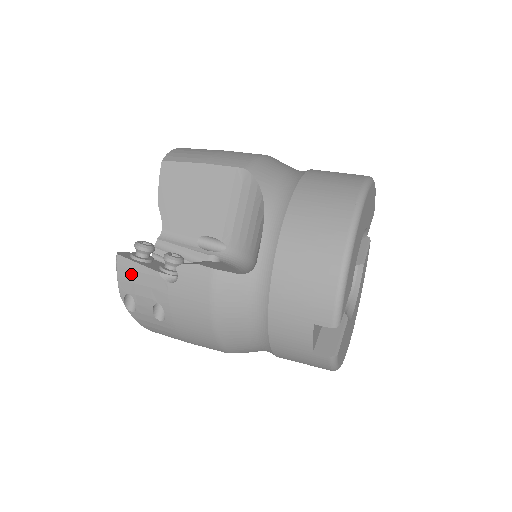
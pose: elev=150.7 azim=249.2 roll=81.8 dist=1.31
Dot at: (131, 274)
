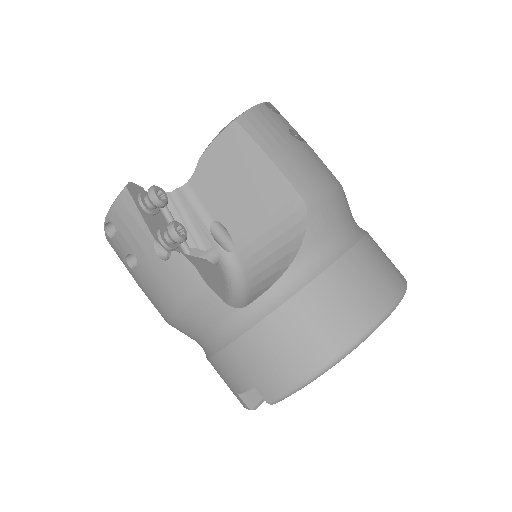
Dot at: (127, 215)
